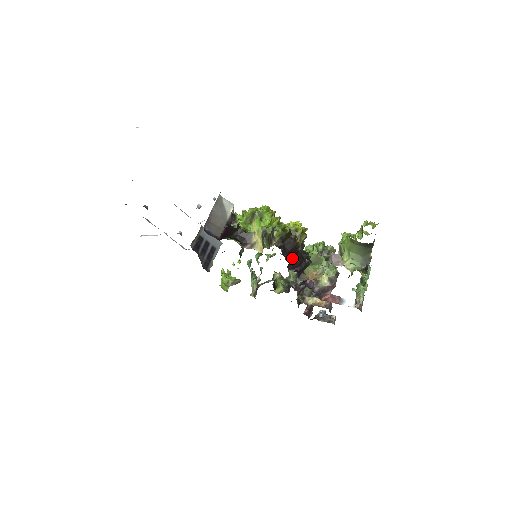
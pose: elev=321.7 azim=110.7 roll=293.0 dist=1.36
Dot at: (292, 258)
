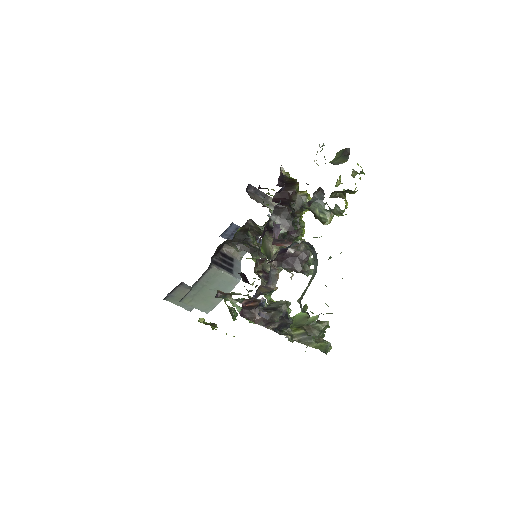
Dot at: occluded
